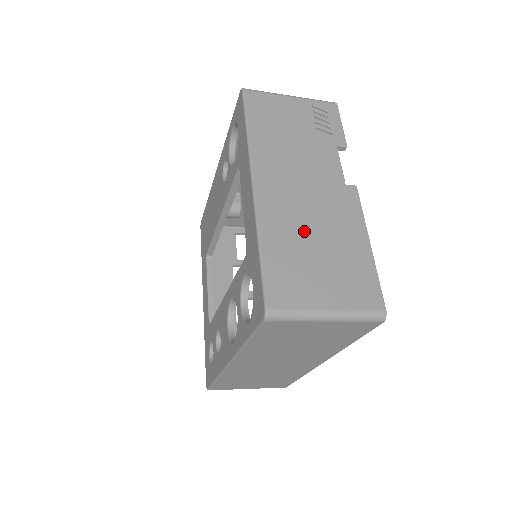
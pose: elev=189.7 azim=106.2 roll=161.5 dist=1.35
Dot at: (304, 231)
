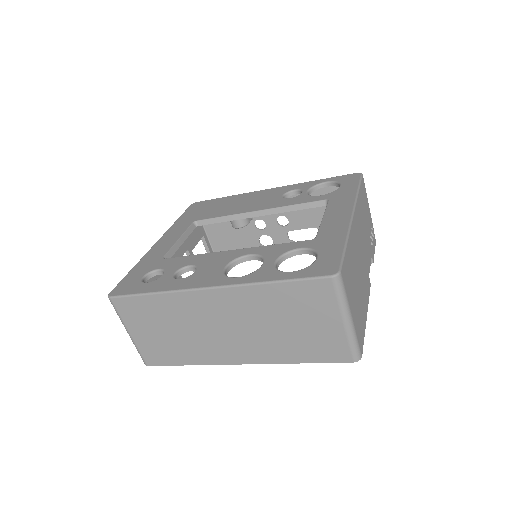
Dot at: (357, 266)
